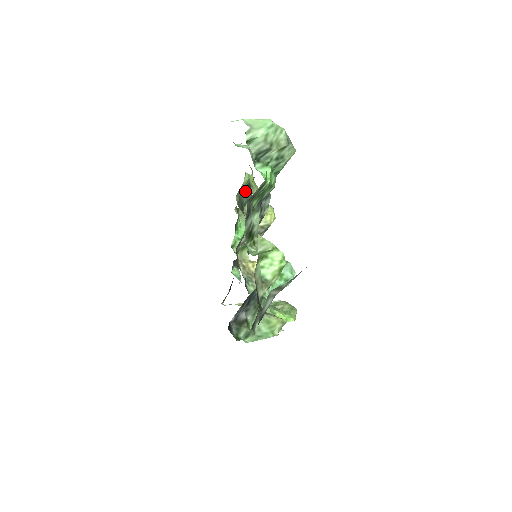
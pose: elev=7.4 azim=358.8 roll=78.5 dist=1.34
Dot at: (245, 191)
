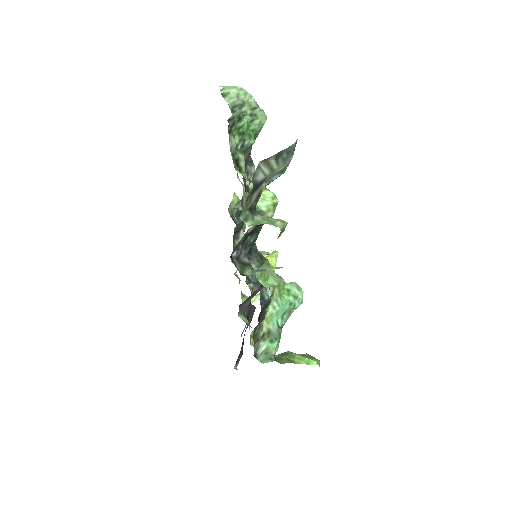
Dot at: (238, 218)
